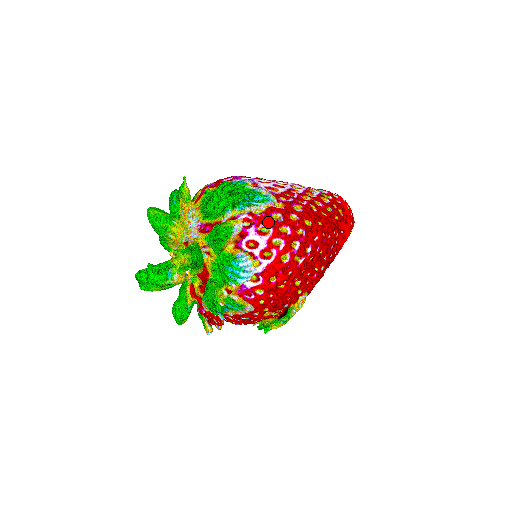
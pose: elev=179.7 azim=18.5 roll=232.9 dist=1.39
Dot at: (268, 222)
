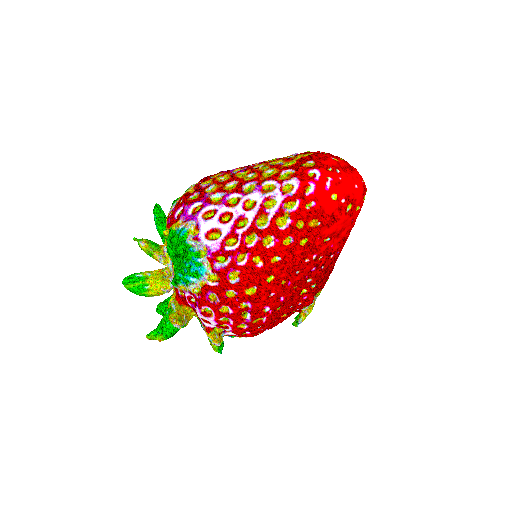
Dot at: (207, 305)
